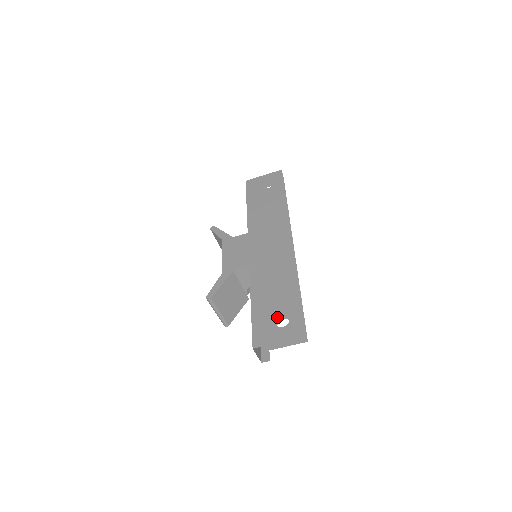
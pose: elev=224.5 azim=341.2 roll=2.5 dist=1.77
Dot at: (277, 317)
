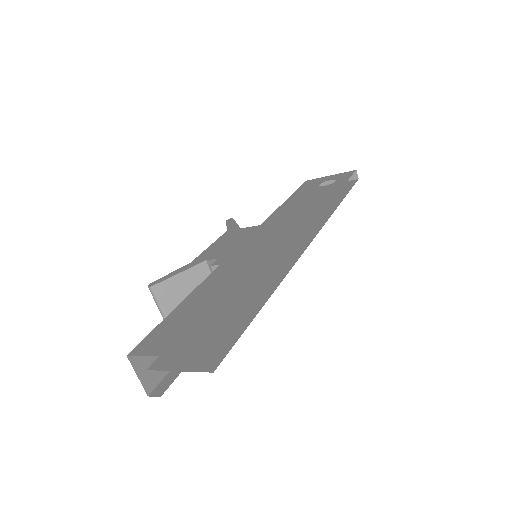
Dot at: (207, 327)
